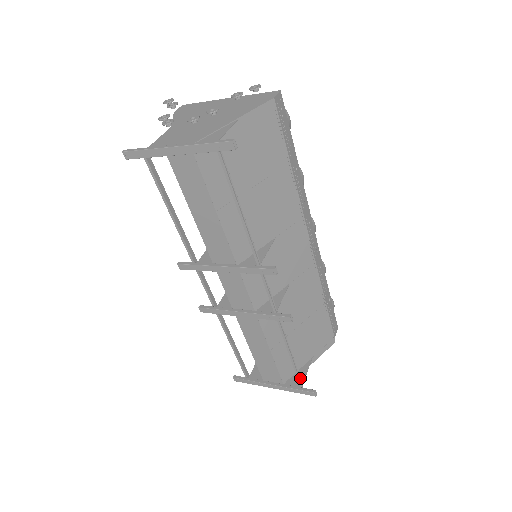
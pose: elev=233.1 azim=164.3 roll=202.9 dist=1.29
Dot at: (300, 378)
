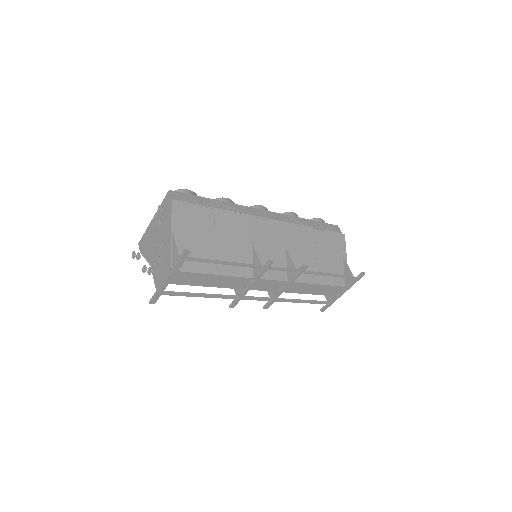
Dot at: (348, 276)
